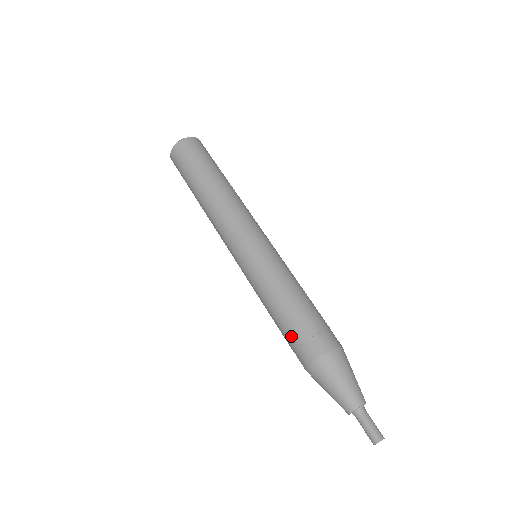
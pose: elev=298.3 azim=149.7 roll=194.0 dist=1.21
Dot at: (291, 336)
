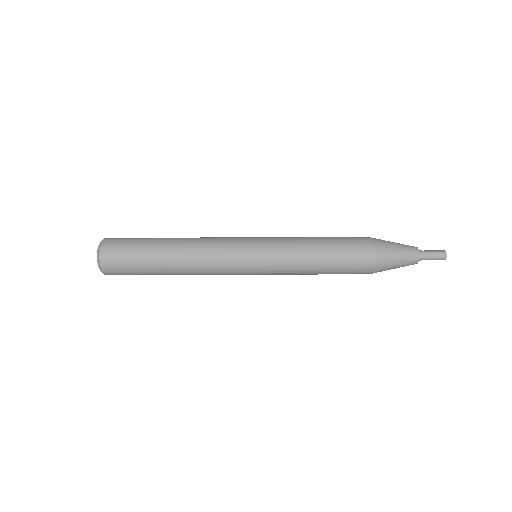
Dot at: occluded
